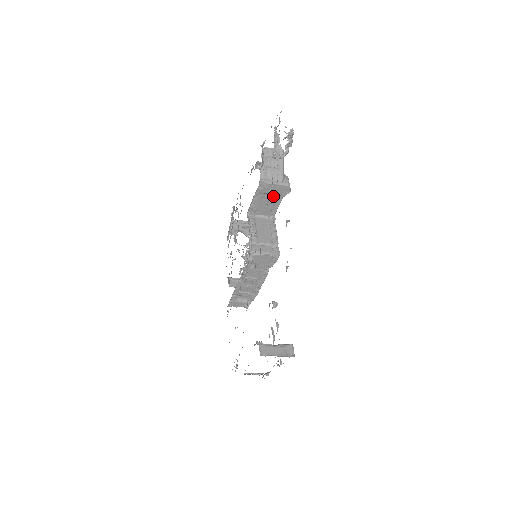
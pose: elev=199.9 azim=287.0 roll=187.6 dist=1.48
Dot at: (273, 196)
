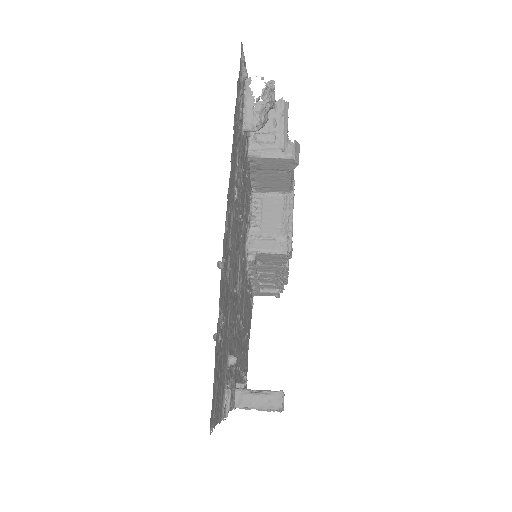
Dot at: (277, 171)
